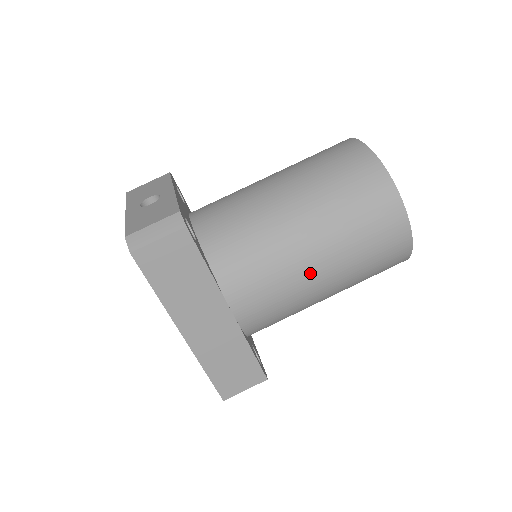
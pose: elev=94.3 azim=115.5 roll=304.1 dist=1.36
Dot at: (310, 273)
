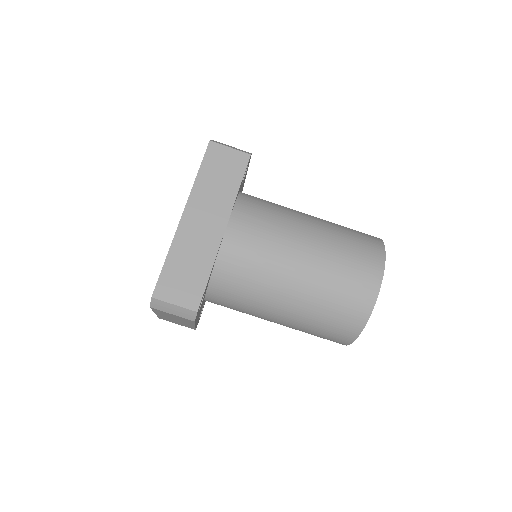
Dot at: (295, 251)
